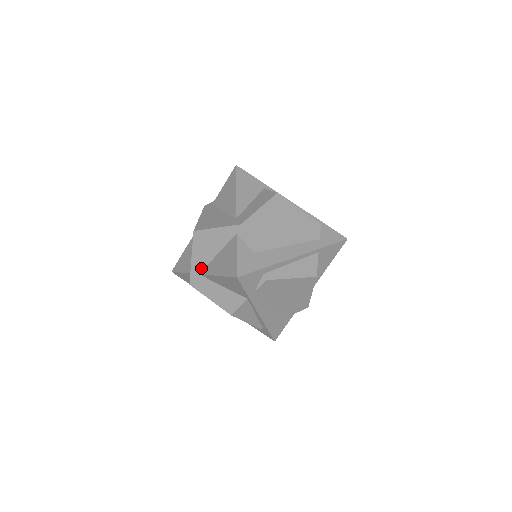
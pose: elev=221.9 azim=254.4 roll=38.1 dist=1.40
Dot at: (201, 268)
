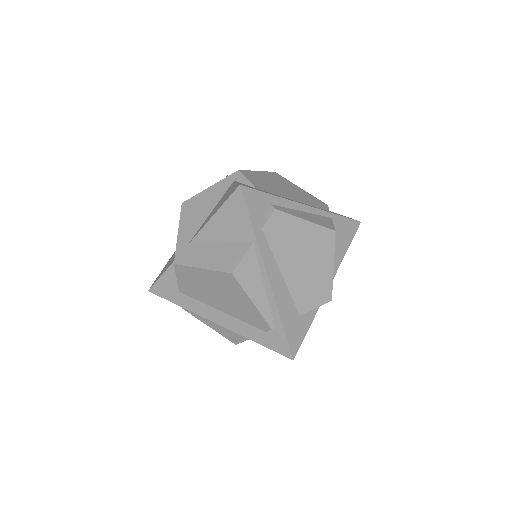
Dot at: (190, 237)
